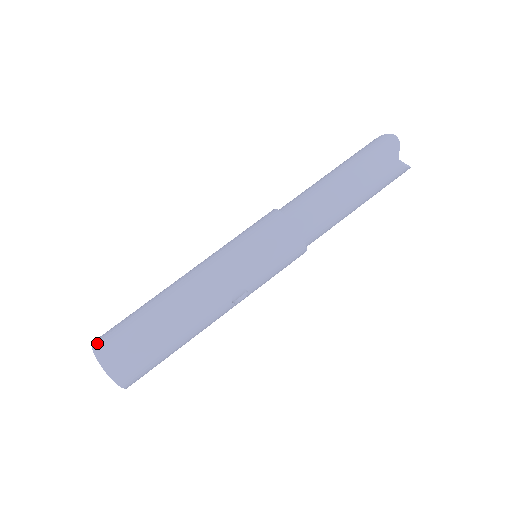
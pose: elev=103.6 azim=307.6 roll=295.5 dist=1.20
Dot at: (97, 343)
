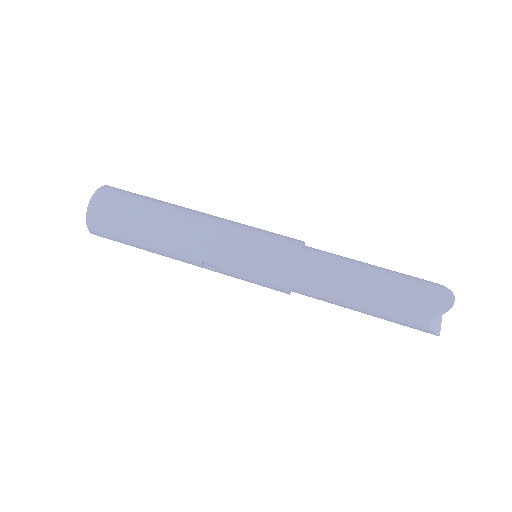
Dot at: (104, 189)
